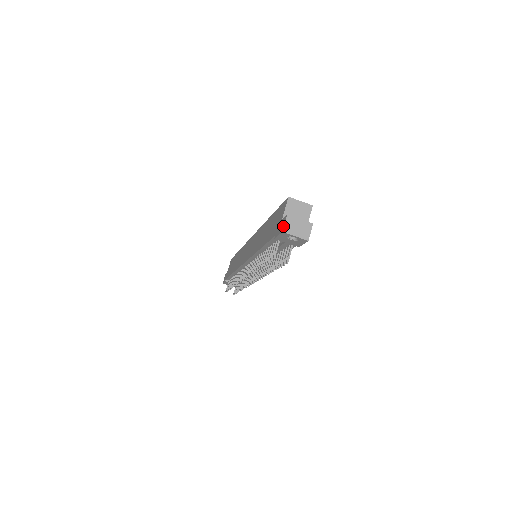
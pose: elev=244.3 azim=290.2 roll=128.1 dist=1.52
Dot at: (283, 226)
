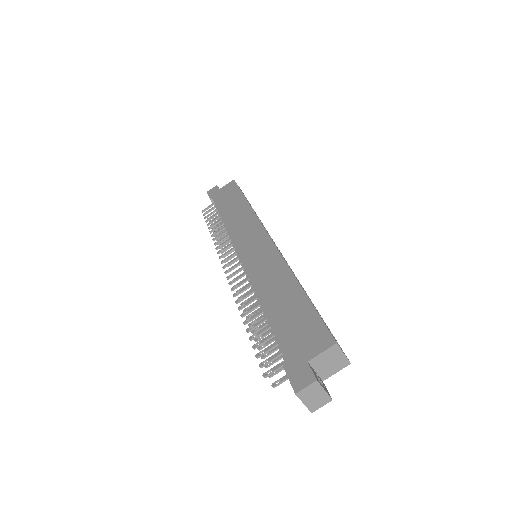
Dot at: (302, 387)
